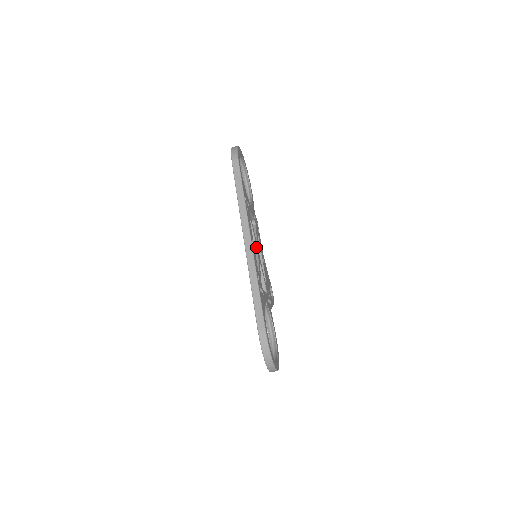
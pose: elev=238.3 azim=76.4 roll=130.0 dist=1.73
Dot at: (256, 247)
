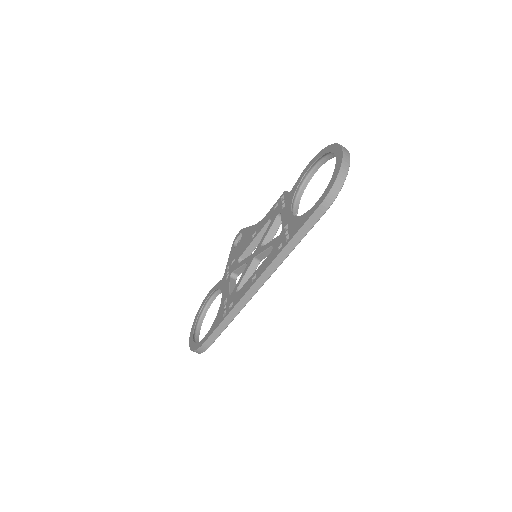
Dot at: occluded
